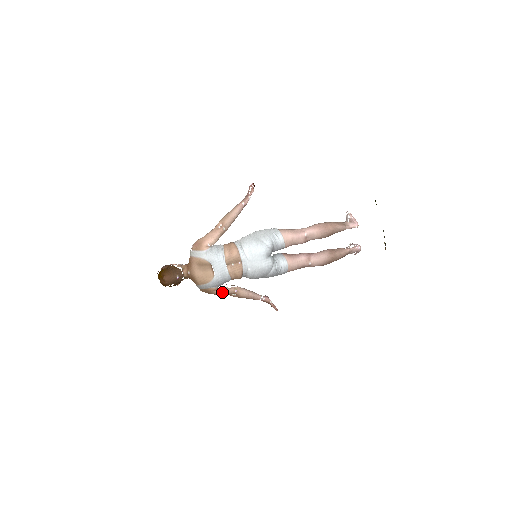
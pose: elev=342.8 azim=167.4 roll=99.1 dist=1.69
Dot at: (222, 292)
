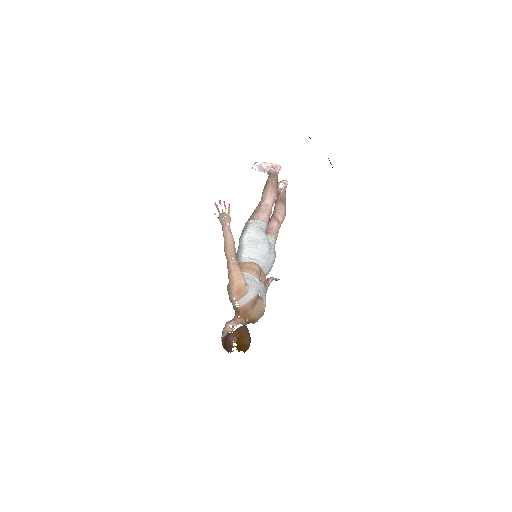
Dot at: occluded
